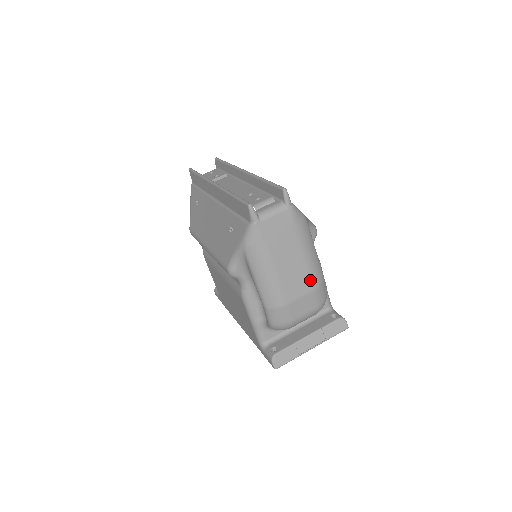
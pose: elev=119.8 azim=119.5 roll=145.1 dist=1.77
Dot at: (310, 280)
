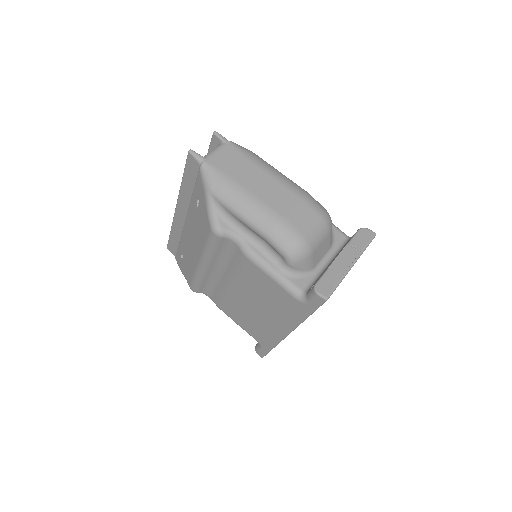
Dot at: (292, 191)
